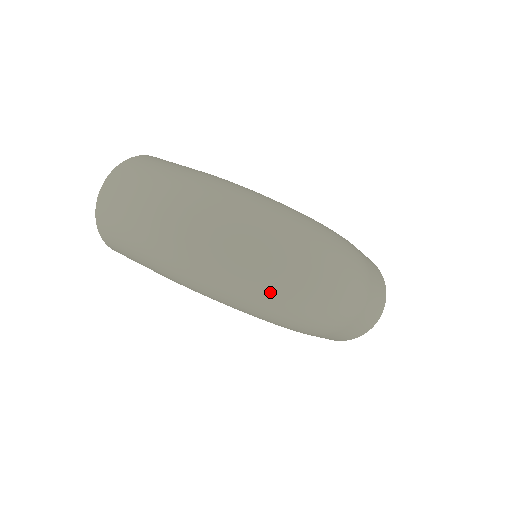
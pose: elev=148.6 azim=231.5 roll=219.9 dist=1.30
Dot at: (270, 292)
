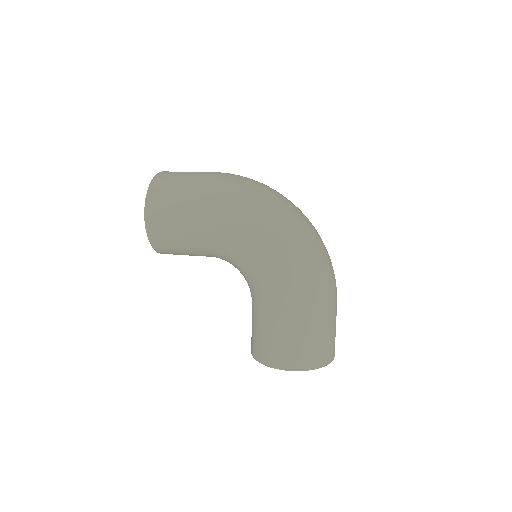
Dot at: (299, 223)
